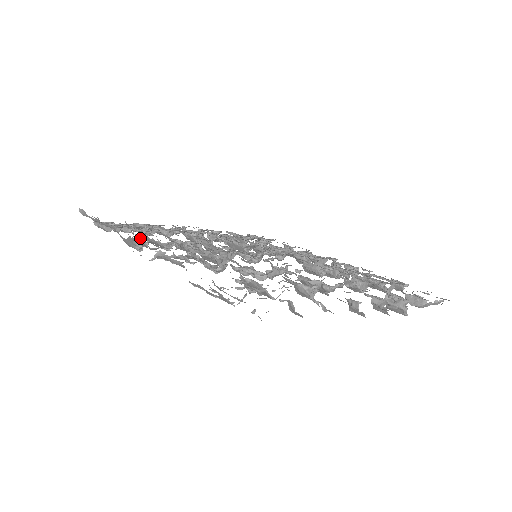
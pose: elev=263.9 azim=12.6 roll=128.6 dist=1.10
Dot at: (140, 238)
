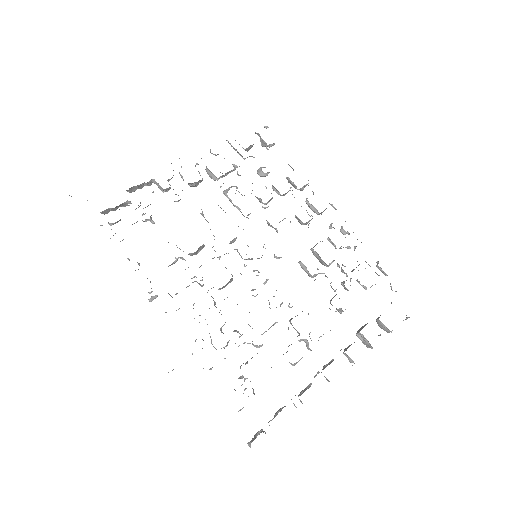
Dot at: occluded
